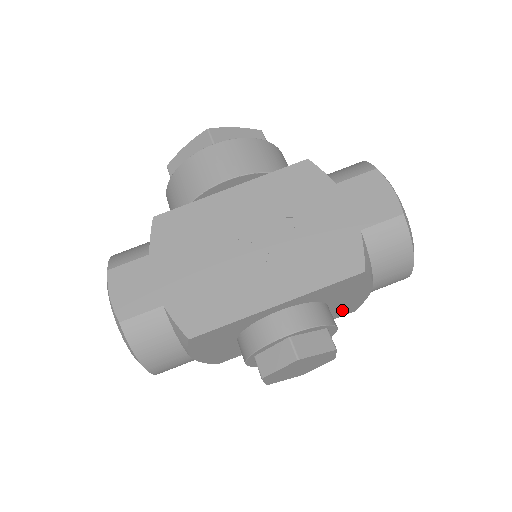
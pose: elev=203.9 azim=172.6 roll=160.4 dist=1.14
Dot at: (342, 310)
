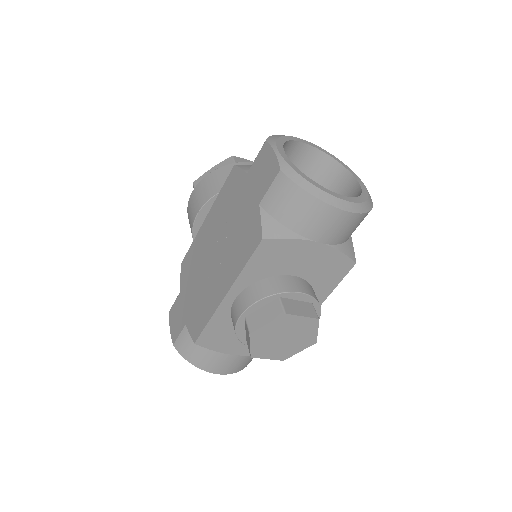
Dot at: (330, 270)
